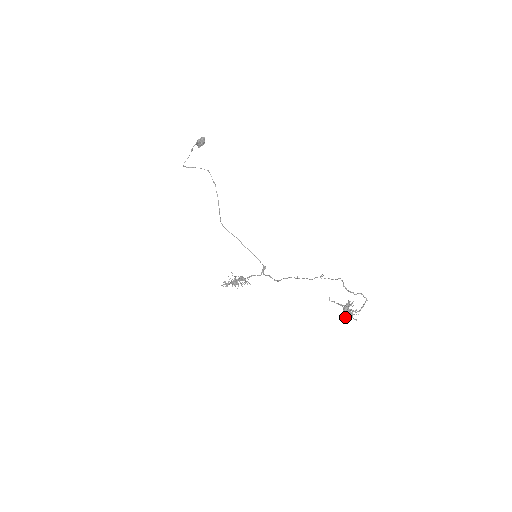
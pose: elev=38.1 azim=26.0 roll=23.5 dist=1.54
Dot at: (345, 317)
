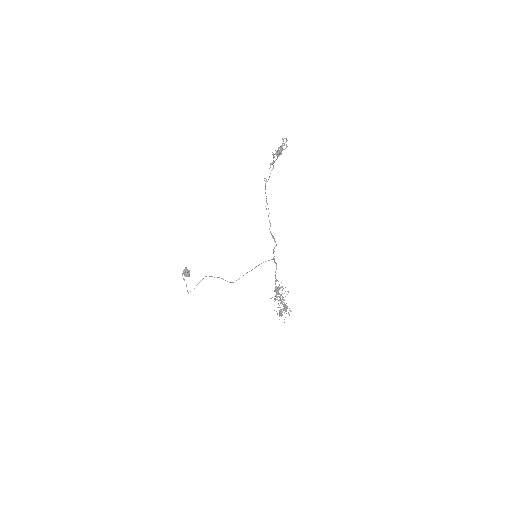
Dot at: (277, 152)
